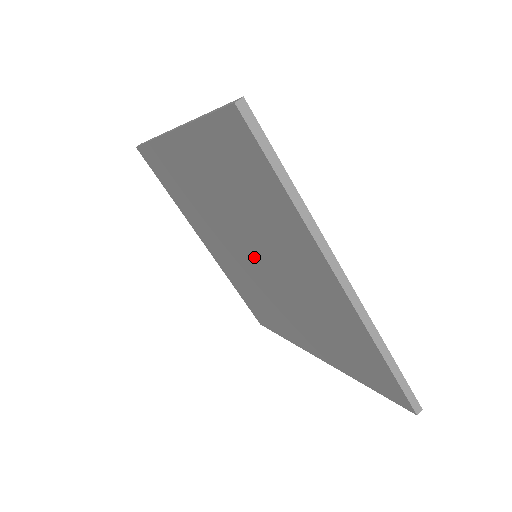
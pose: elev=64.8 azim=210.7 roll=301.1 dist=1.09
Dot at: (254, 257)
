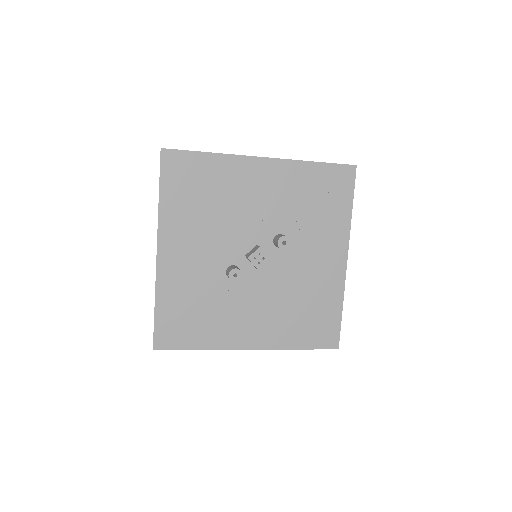
Dot at: occluded
